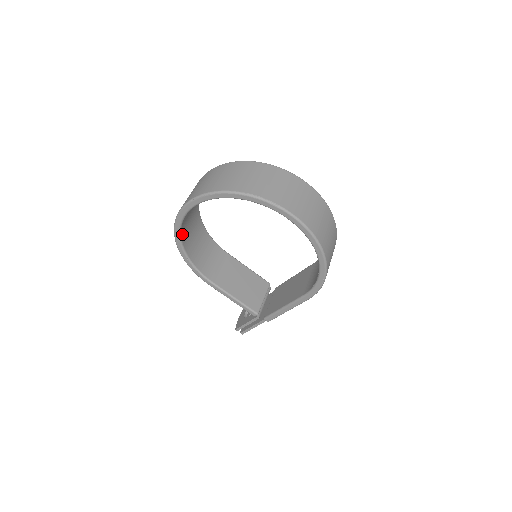
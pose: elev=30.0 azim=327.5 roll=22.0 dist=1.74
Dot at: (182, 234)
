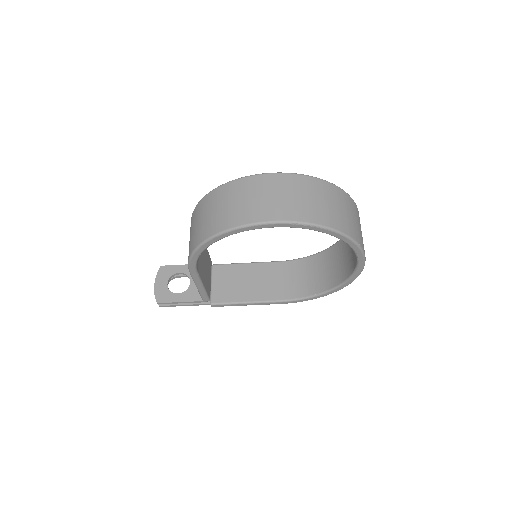
Dot at: occluded
